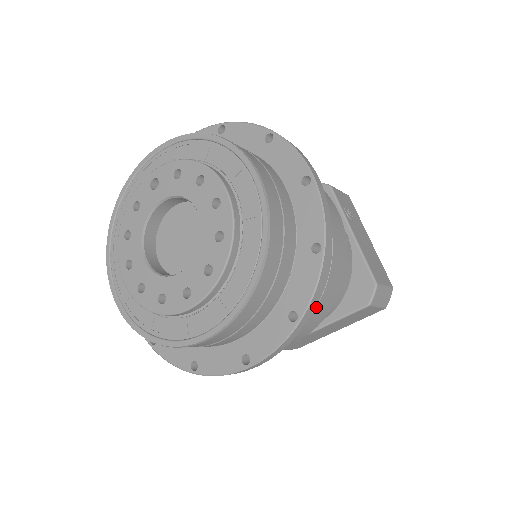
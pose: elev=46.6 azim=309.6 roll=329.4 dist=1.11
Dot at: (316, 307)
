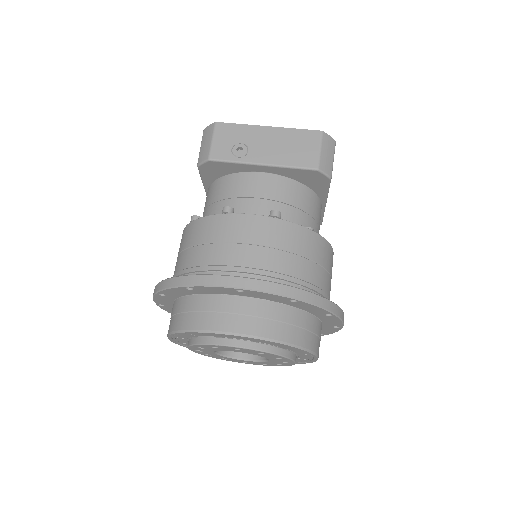
Dot at: (323, 266)
